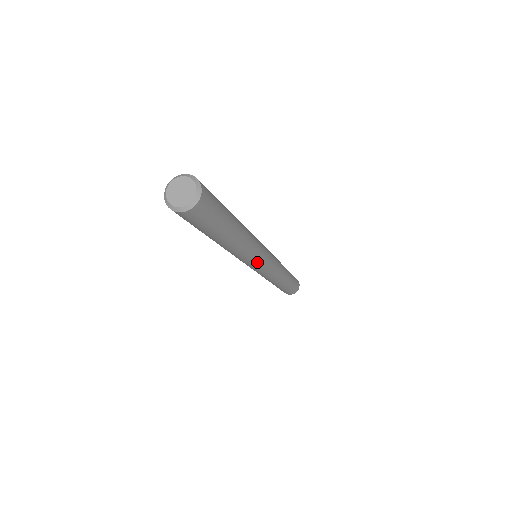
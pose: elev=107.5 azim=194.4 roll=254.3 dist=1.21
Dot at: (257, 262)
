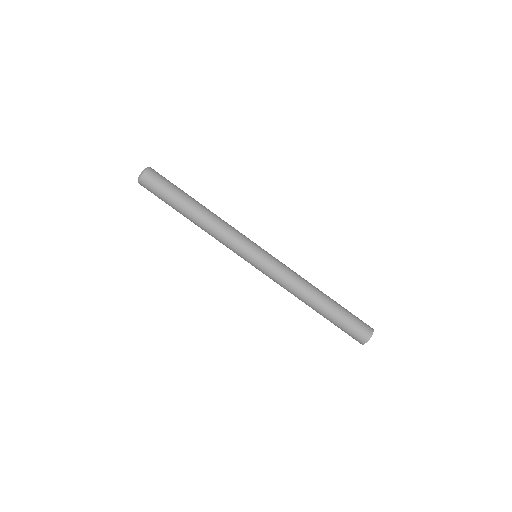
Dot at: (240, 254)
